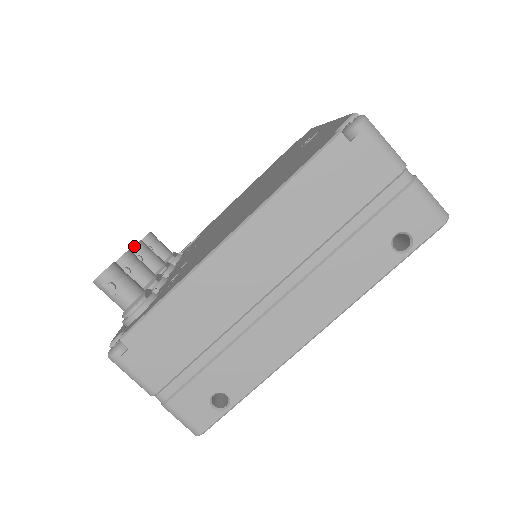
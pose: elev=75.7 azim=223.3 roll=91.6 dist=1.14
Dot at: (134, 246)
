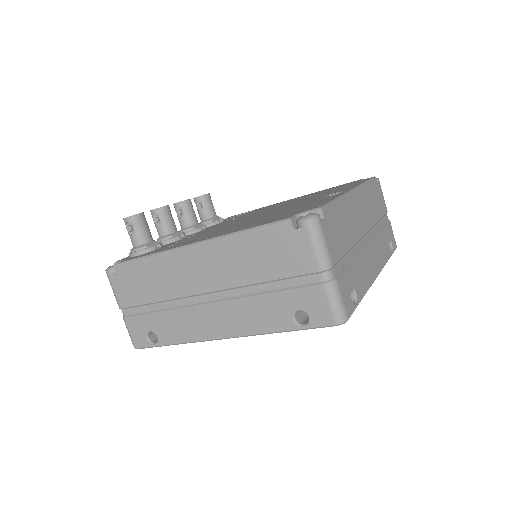
Dot at: (181, 202)
